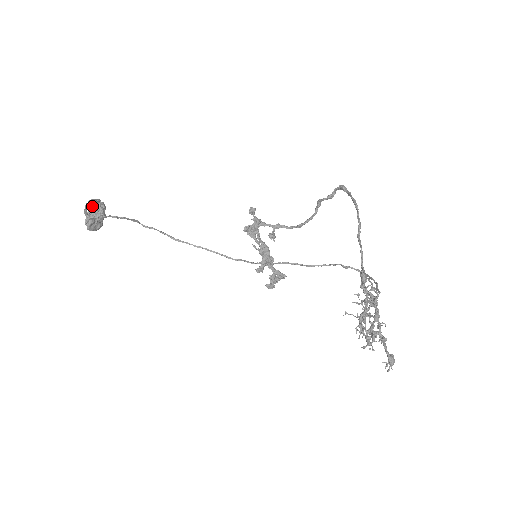
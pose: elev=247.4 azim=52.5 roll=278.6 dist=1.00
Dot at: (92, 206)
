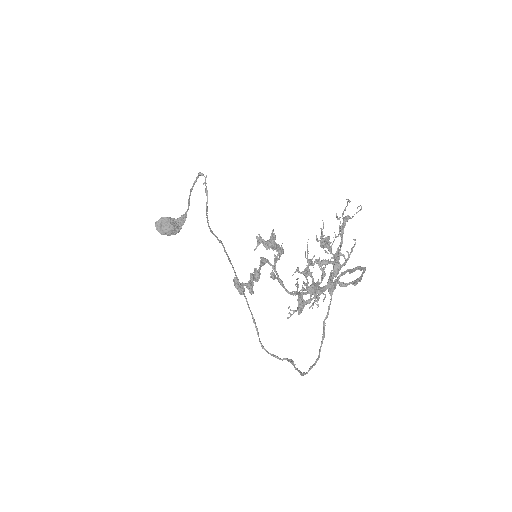
Dot at: (176, 221)
